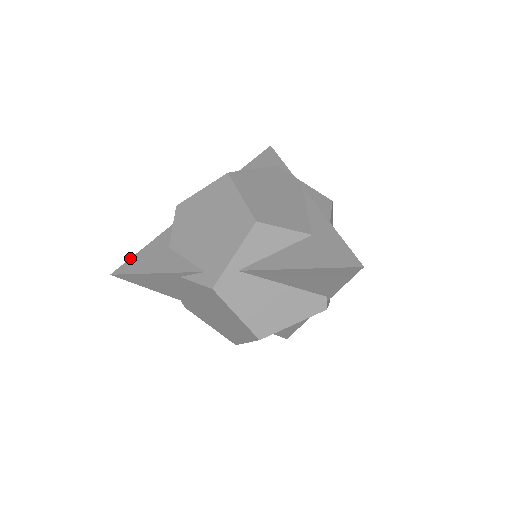
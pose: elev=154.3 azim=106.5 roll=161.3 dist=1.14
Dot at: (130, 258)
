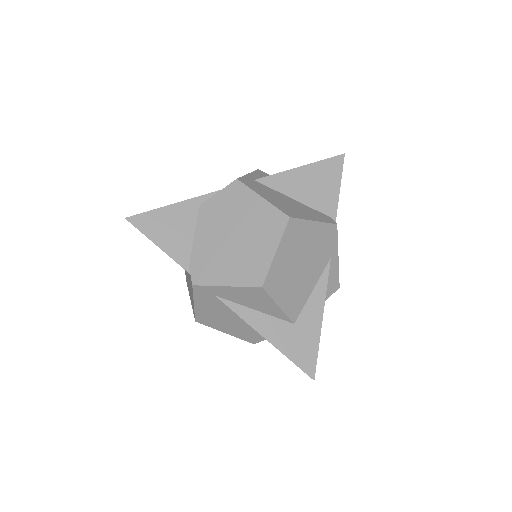
Dot at: occluded
